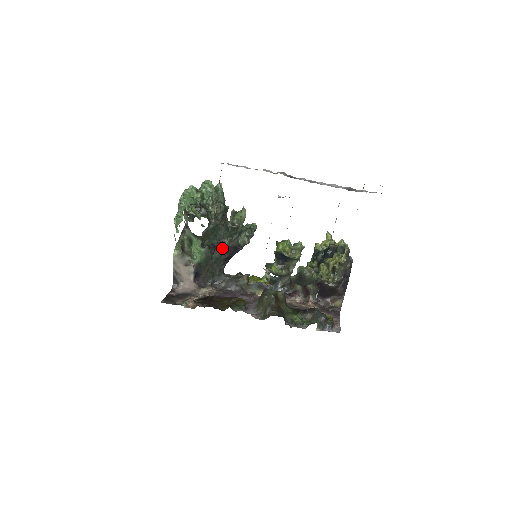
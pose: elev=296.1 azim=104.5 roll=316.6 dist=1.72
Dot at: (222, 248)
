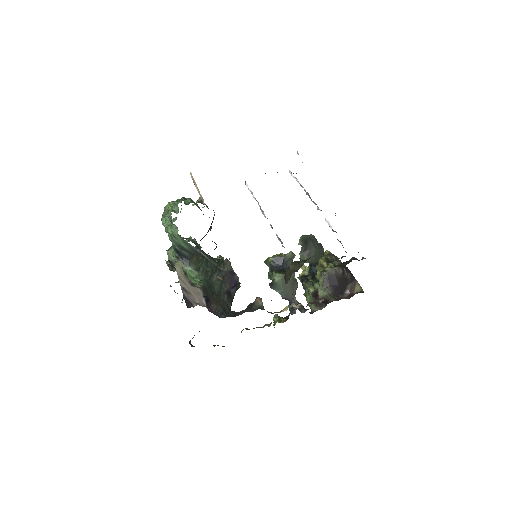
Dot at: occluded
